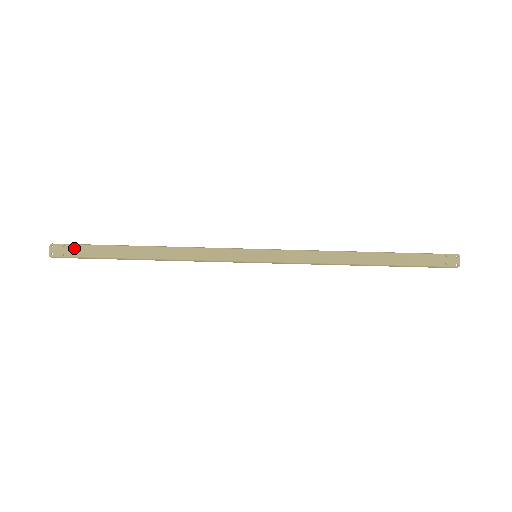
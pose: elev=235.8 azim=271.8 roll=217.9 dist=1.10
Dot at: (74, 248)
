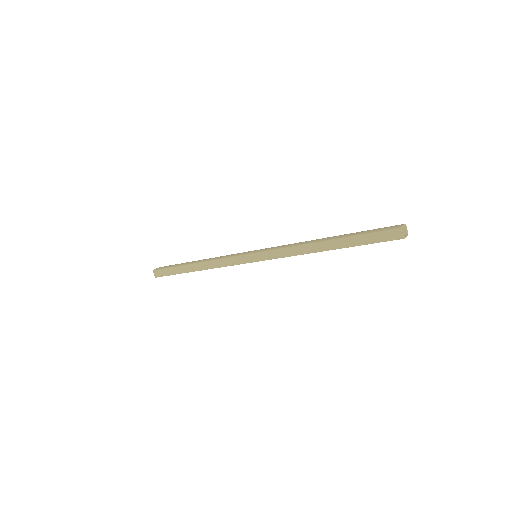
Dot at: (163, 271)
